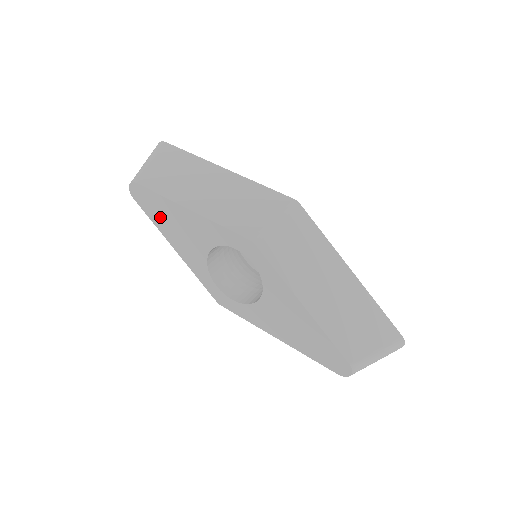
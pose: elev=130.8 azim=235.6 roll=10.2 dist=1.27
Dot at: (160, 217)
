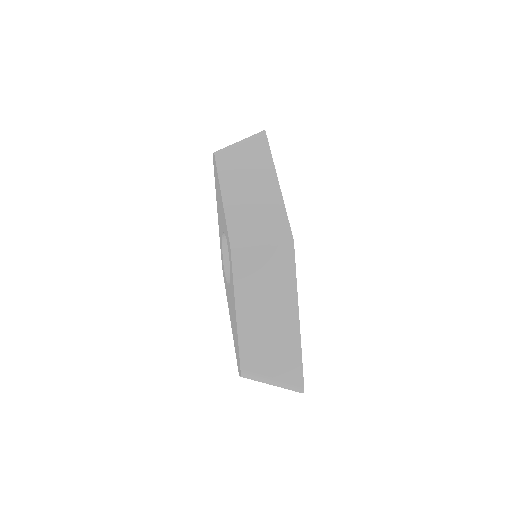
Dot at: occluded
